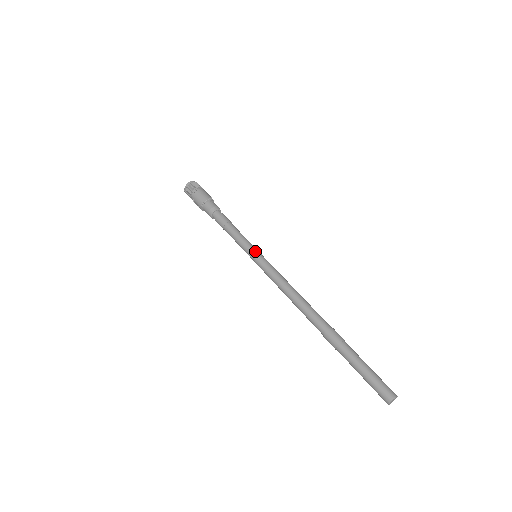
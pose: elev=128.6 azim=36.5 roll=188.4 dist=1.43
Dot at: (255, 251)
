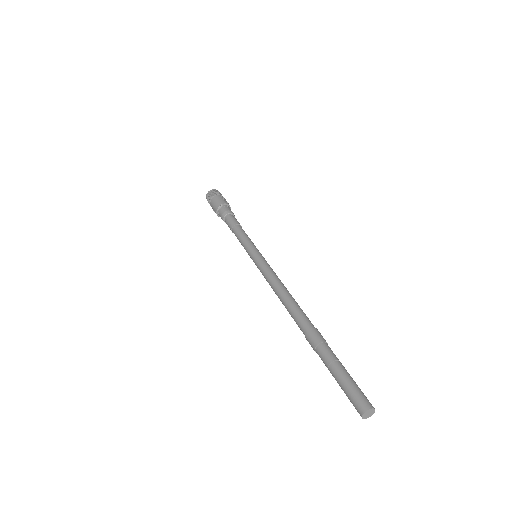
Dot at: (252, 252)
